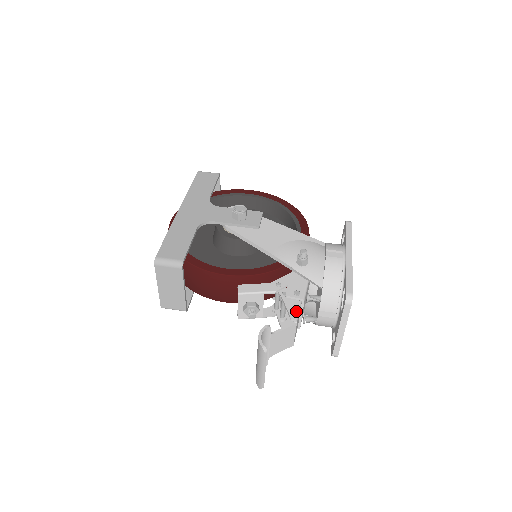
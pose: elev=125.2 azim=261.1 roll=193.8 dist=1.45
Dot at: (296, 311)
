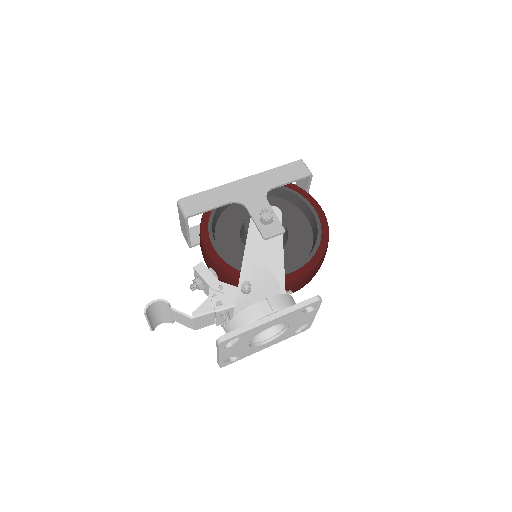
Dot at: (202, 312)
